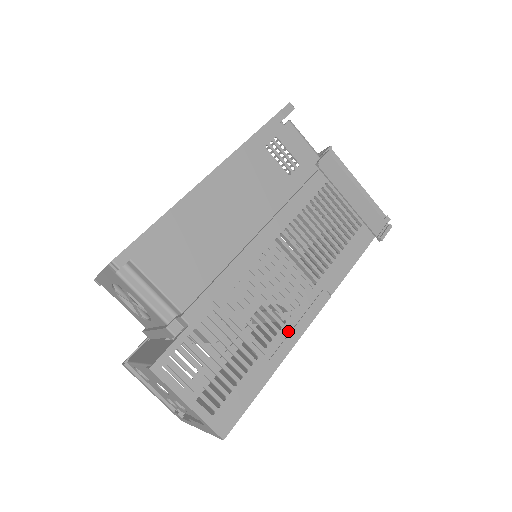
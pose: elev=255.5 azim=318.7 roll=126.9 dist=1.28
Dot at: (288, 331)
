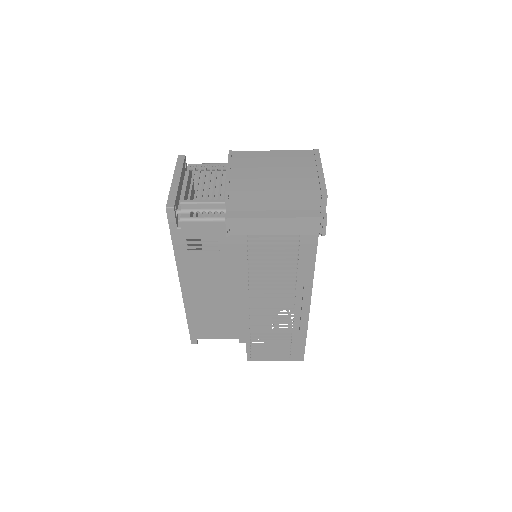
Dot at: (299, 316)
